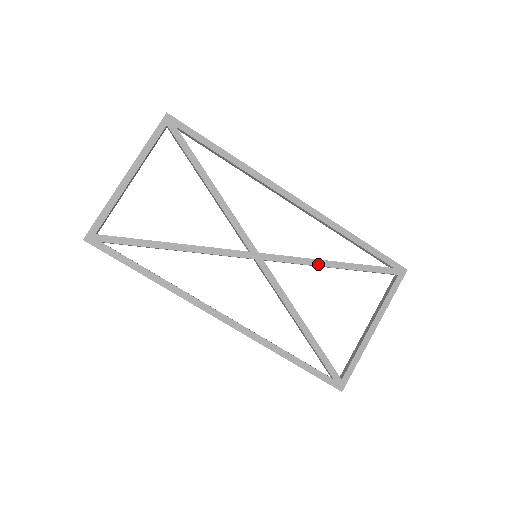
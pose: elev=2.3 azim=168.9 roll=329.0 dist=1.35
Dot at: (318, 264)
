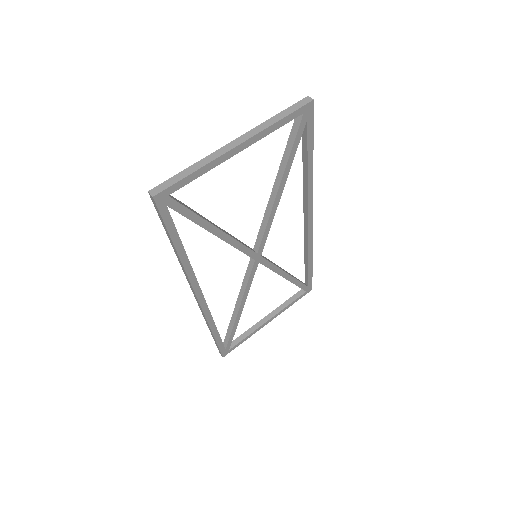
Dot at: (281, 274)
